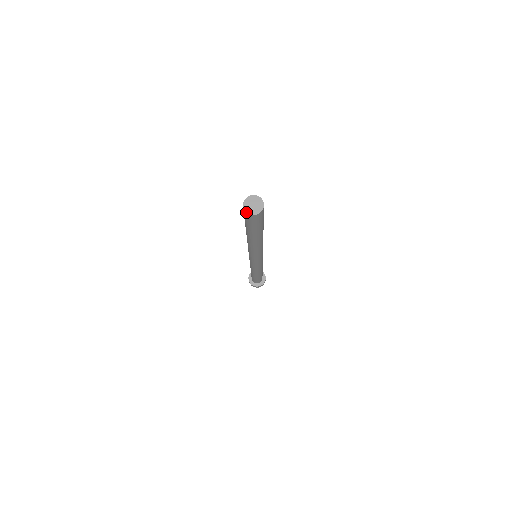
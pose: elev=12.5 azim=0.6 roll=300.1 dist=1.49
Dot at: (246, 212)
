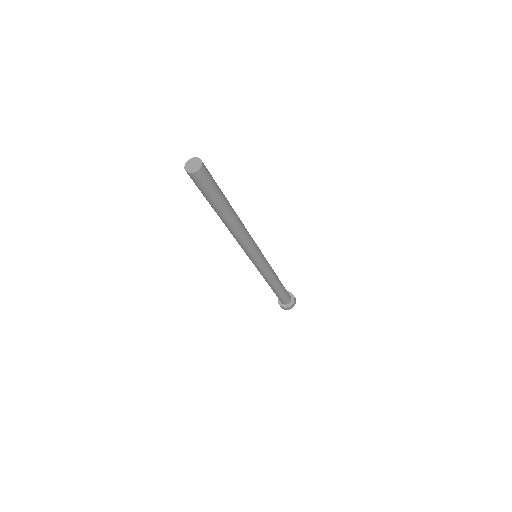
Dot at: (190, 173)
